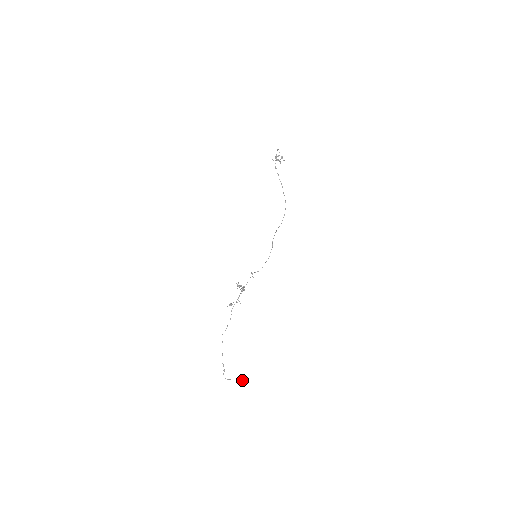
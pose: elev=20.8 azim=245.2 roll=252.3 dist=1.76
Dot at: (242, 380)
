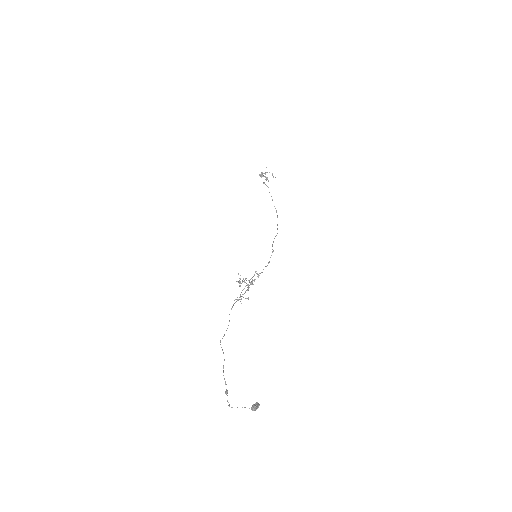
Dot at: (256, 408)
